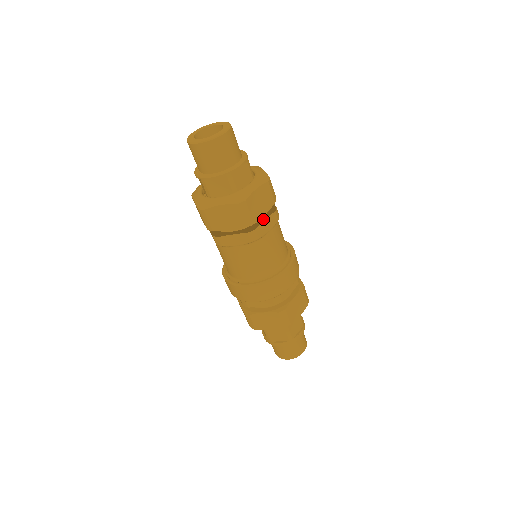
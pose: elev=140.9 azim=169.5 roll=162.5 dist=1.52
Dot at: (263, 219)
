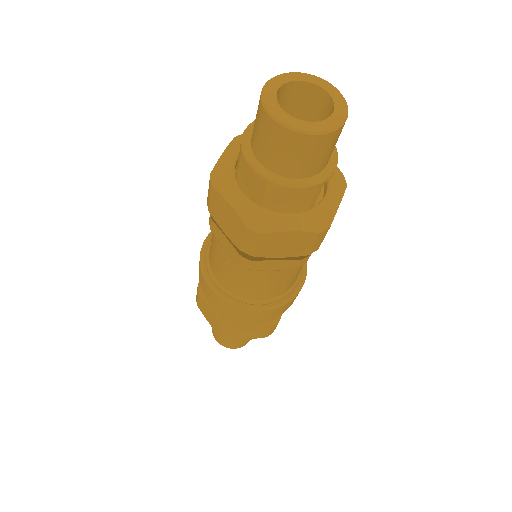
Dot at: occluded
